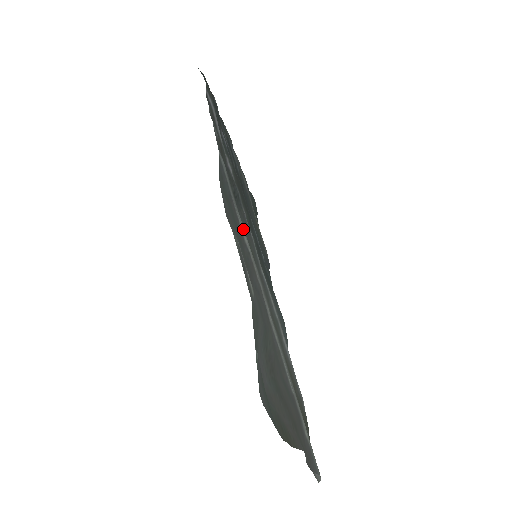
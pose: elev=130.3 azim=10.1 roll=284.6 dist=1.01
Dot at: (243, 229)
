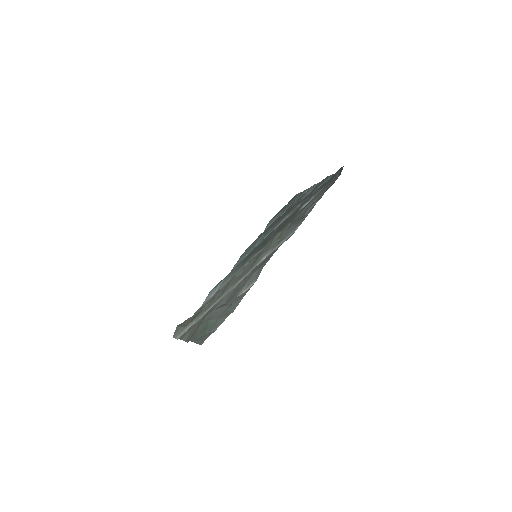
Dot at: occluded
